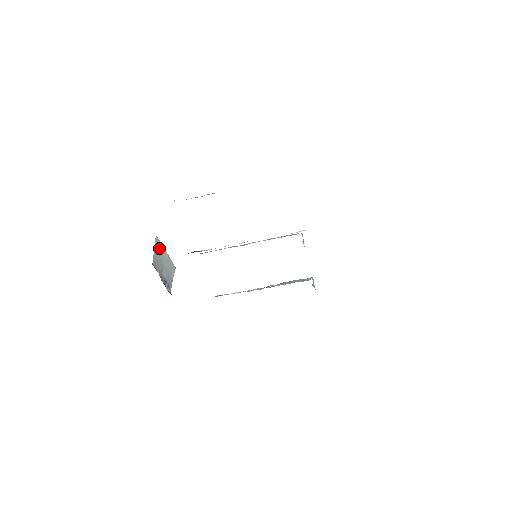
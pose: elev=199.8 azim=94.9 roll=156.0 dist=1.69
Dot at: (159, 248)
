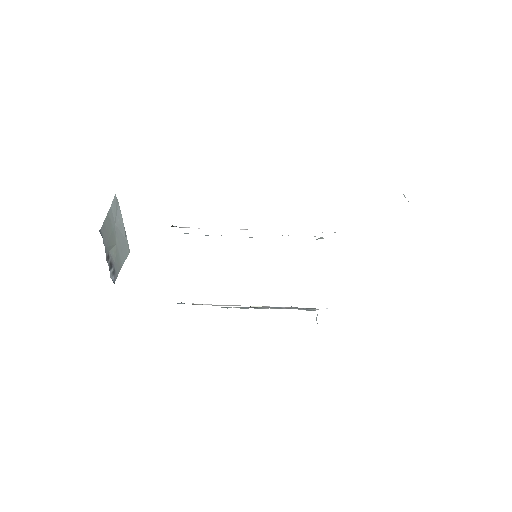
Dot at: (115, 214)
